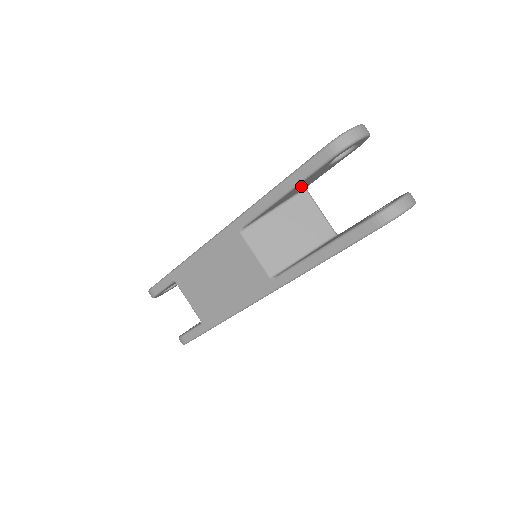
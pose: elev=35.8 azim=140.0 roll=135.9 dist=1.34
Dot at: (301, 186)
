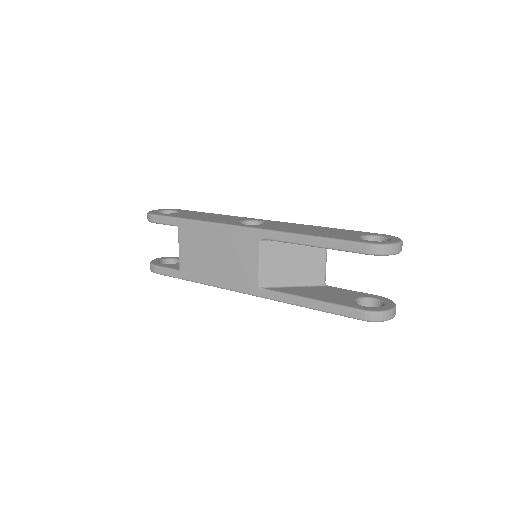
Dot at: occluded
